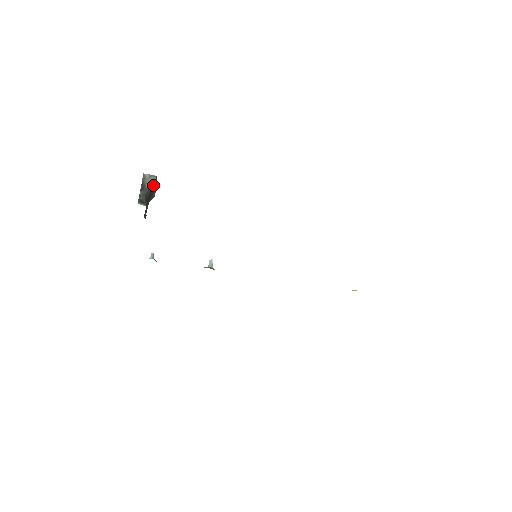
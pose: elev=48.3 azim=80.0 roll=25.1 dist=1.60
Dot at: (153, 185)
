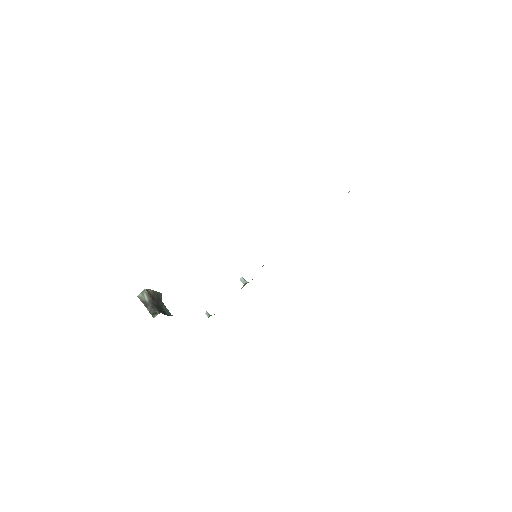
Dot at: (150, 295)
